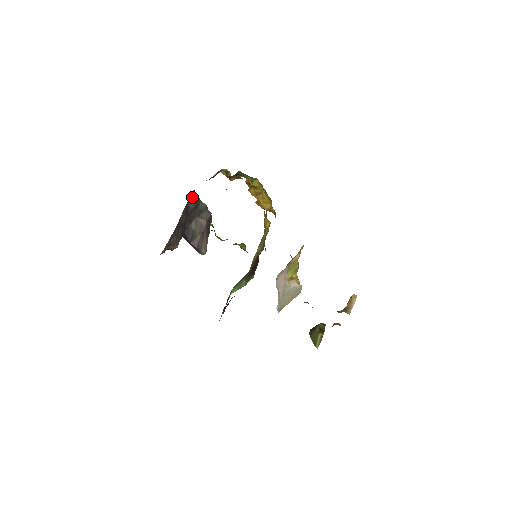
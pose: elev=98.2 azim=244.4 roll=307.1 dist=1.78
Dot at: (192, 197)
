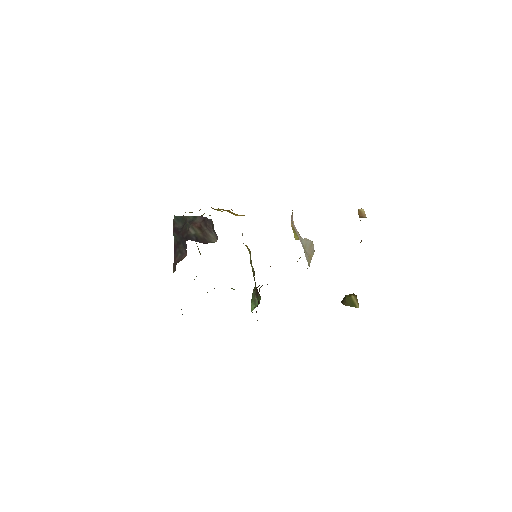
Dot at: (176, 221)
